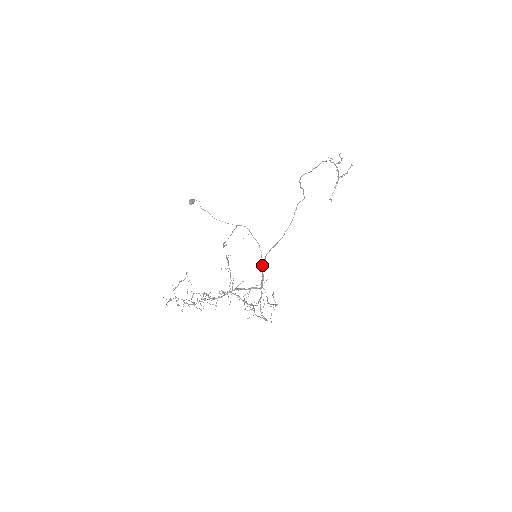
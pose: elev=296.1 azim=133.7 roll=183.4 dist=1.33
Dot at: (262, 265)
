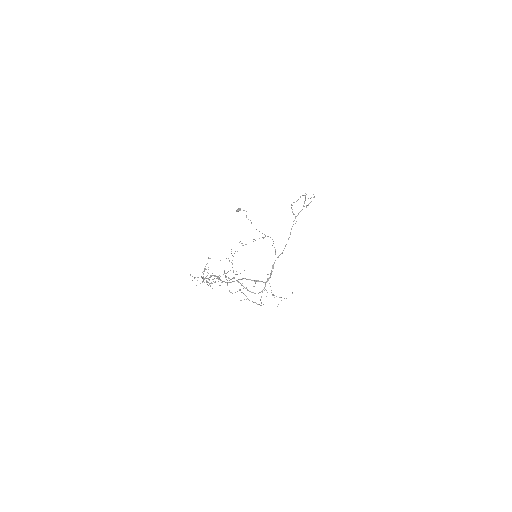
Dot at: (273, 267)
